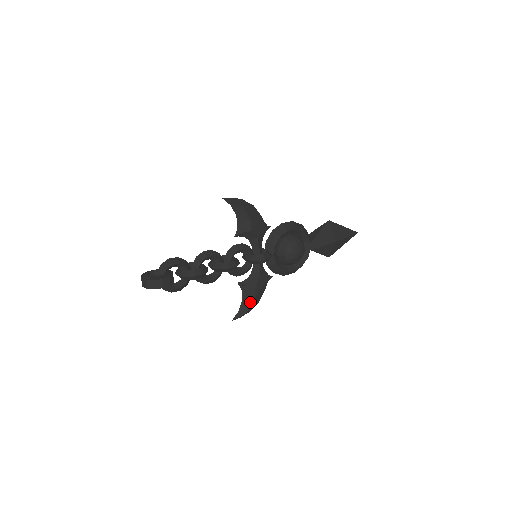
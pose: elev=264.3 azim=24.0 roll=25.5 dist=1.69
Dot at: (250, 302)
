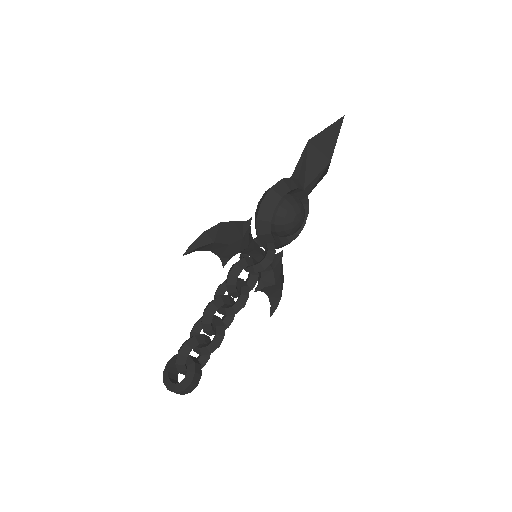
Dot at: (278, 294)
